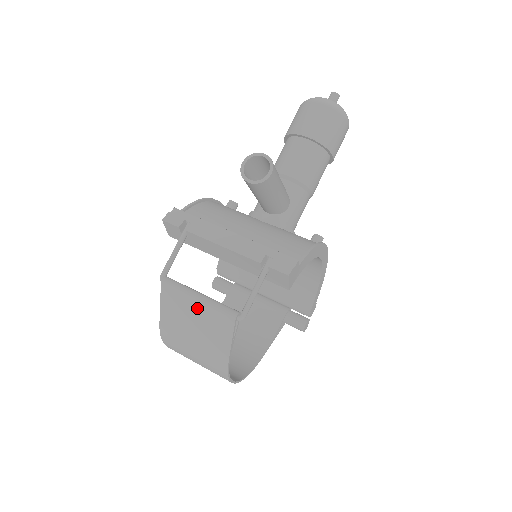
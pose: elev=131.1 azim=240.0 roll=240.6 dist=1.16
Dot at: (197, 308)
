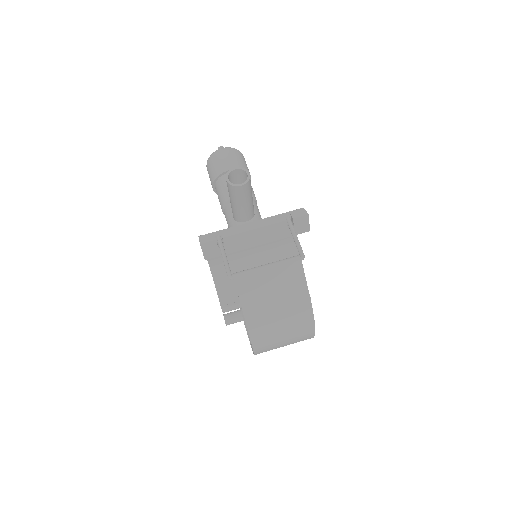
Dot at: (270, 275)
